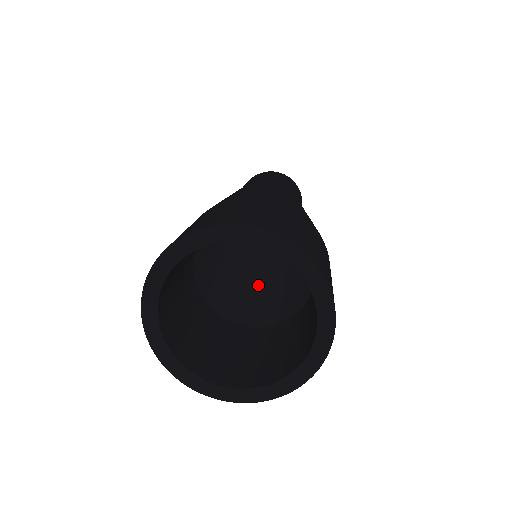
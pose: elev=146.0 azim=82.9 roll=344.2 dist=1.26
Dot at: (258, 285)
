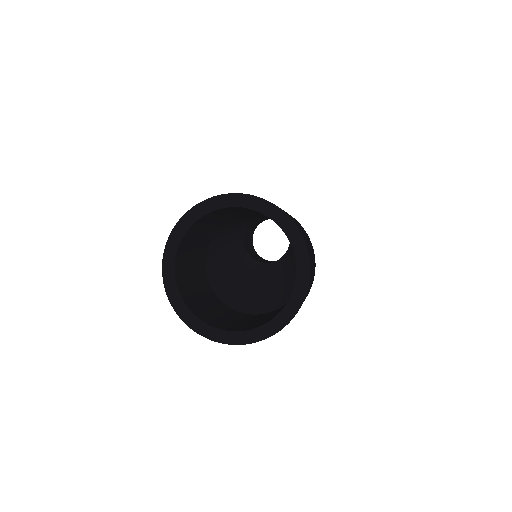
Dot at: (262, 289)
